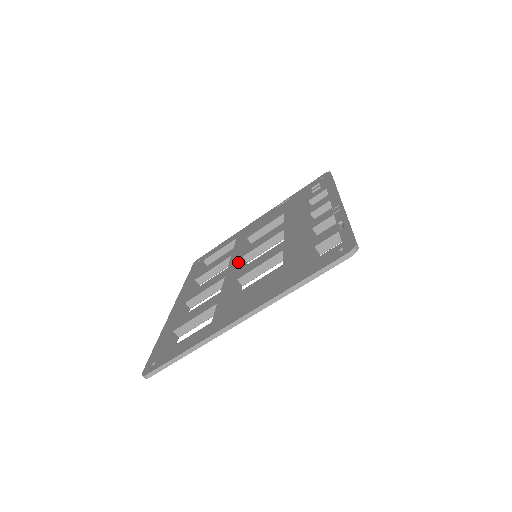
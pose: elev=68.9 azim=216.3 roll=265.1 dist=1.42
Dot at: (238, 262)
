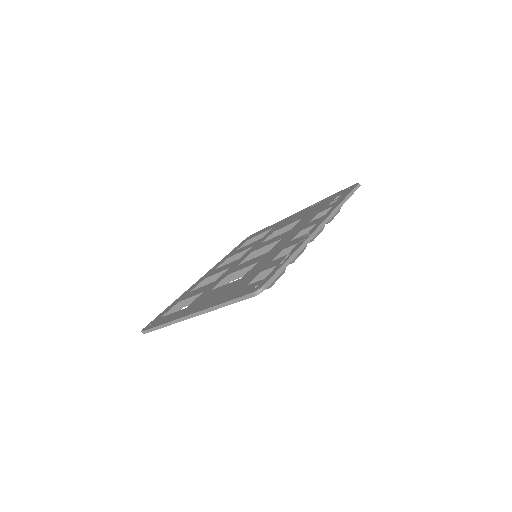
Dot at: (245, 257)
